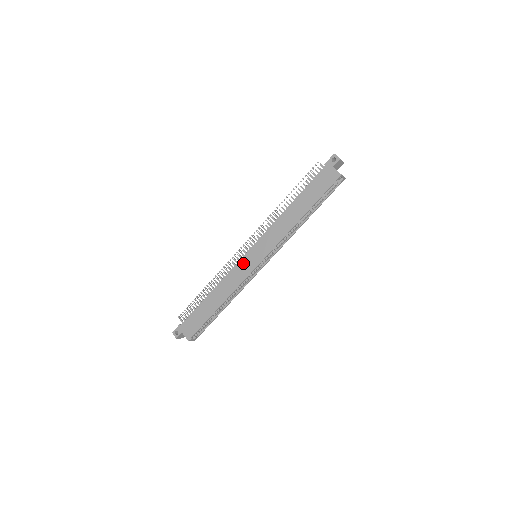
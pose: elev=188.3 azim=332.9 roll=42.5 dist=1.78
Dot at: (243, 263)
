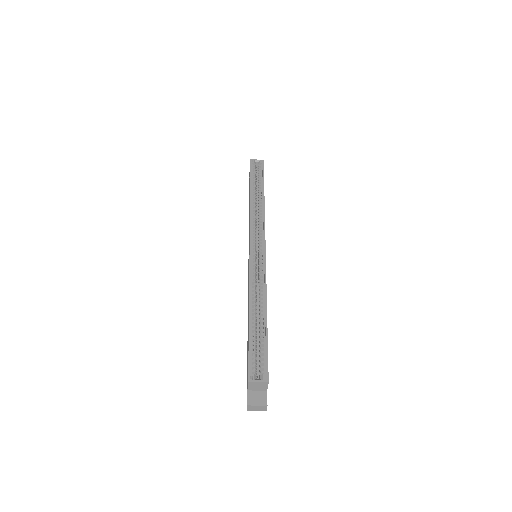
Dot at: (248, 270)
